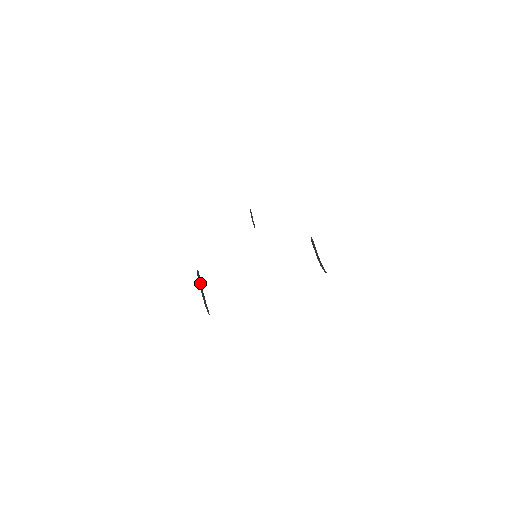
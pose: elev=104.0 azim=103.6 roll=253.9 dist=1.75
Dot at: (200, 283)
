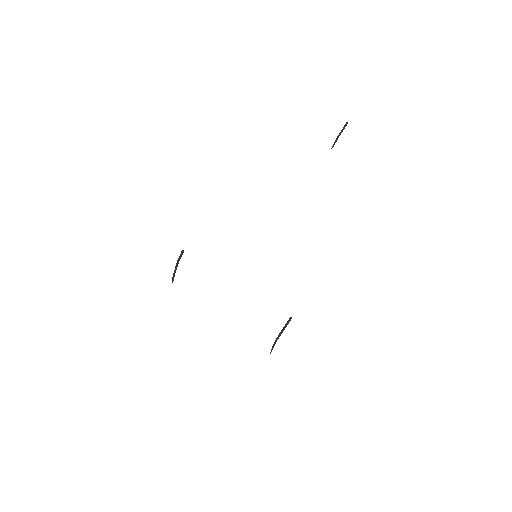
Dot at: (178, 261)
